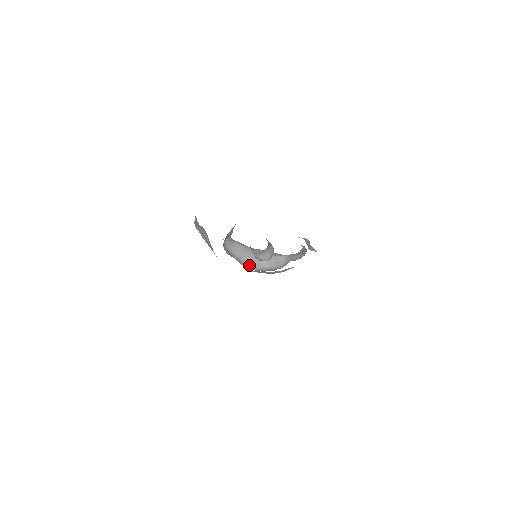
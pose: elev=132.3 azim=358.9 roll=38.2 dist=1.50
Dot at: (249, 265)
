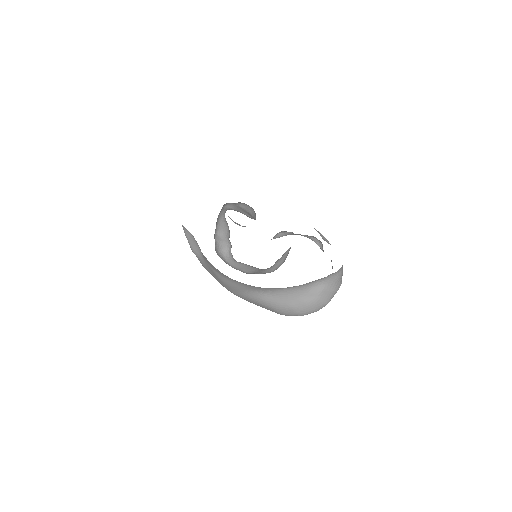
Dot at: (253, 273)
